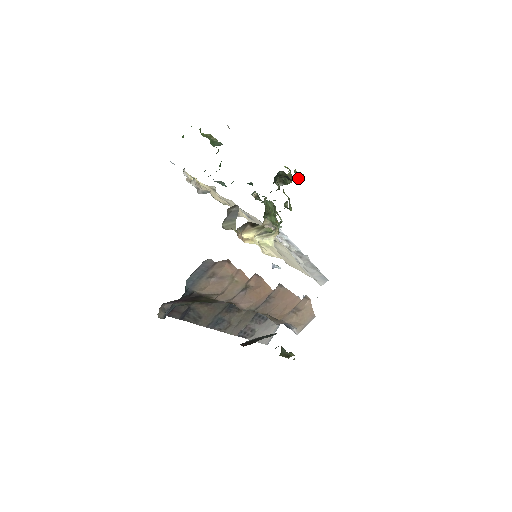
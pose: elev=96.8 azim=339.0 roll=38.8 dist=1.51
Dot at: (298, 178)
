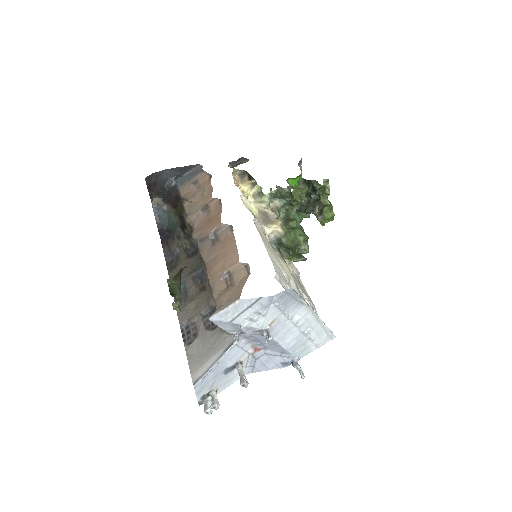
Dot at: (320, 186)
